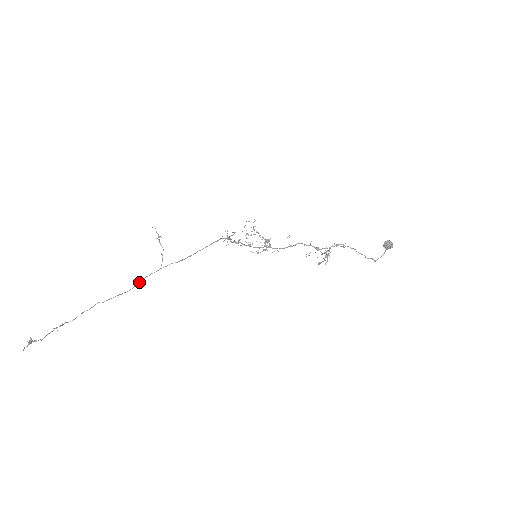
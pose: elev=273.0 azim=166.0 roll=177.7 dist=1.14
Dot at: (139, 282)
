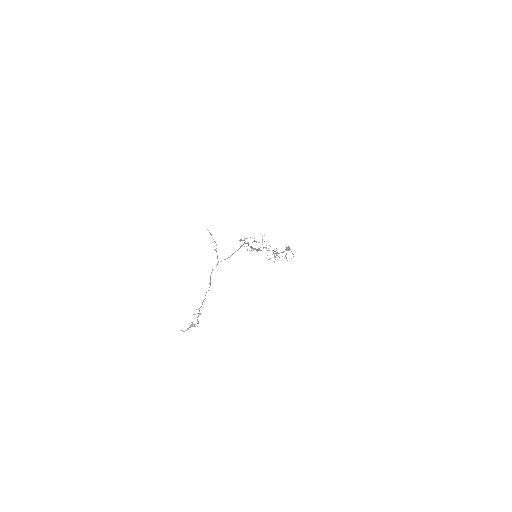
Dot at: occluded
